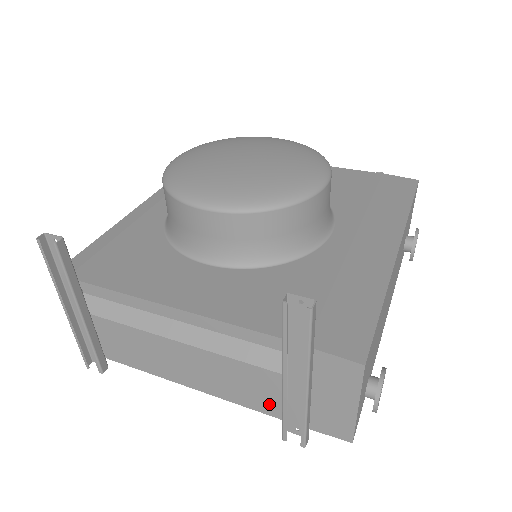
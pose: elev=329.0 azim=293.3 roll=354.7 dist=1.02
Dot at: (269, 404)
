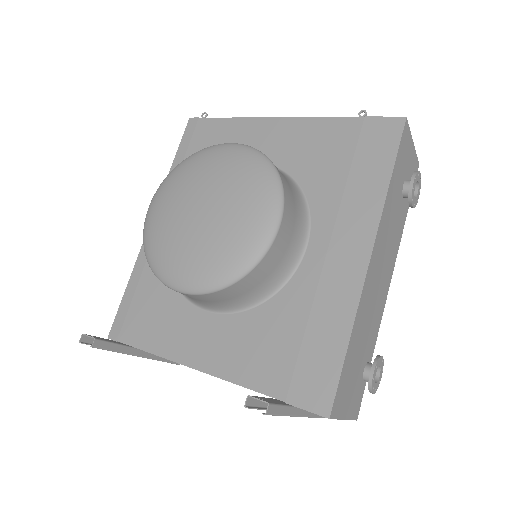
Dot at: occluded
